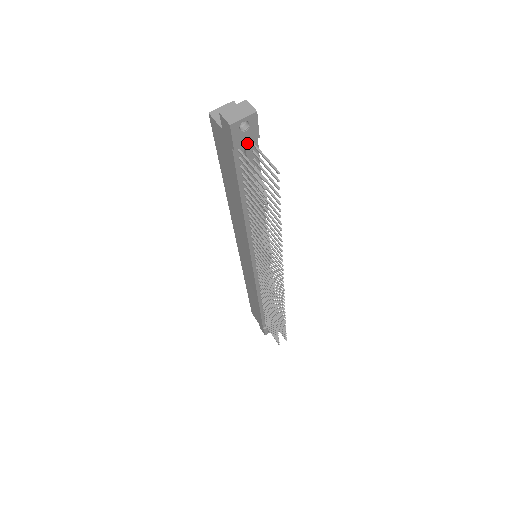
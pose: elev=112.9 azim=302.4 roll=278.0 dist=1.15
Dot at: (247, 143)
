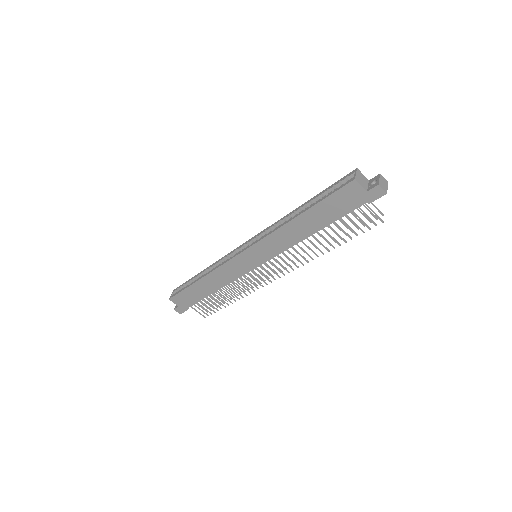
Dot at: occluded
